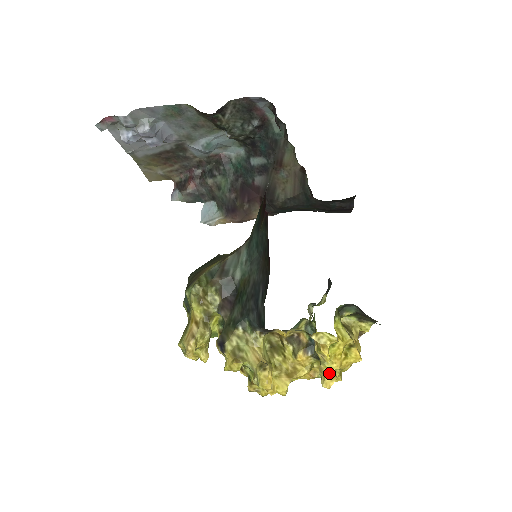
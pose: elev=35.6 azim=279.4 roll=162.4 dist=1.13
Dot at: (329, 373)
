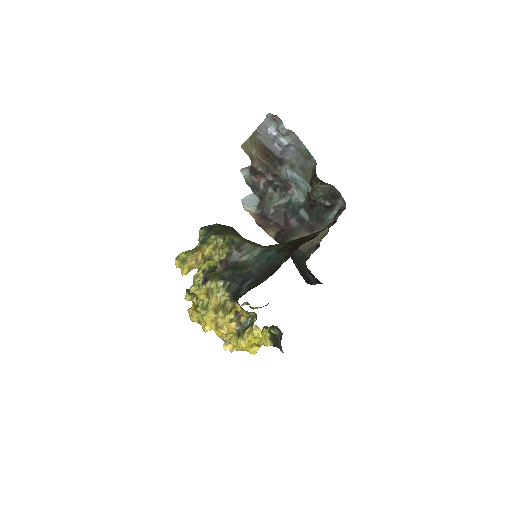
Dot at: (233, 344)
